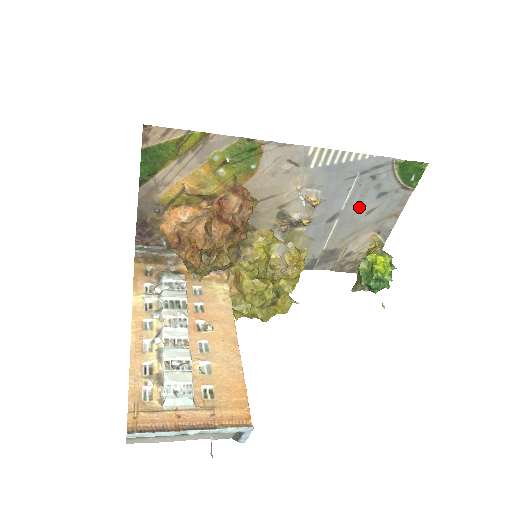
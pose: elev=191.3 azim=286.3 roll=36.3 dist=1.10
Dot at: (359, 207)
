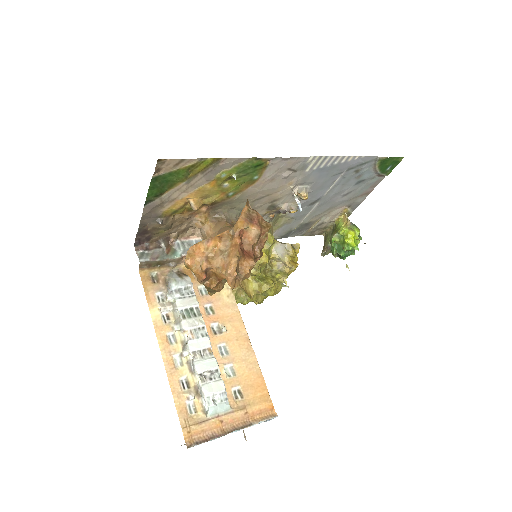
Dot at: (339, 192)
